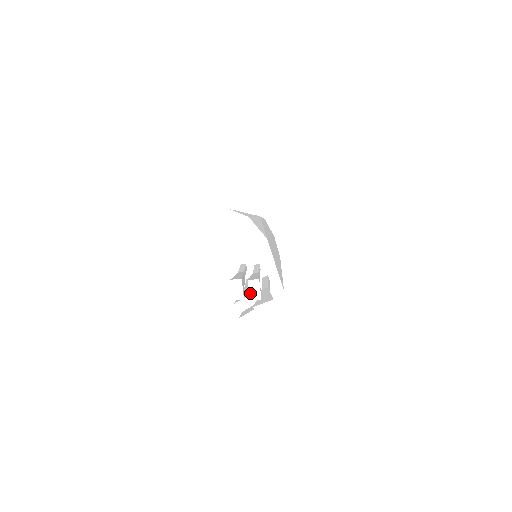
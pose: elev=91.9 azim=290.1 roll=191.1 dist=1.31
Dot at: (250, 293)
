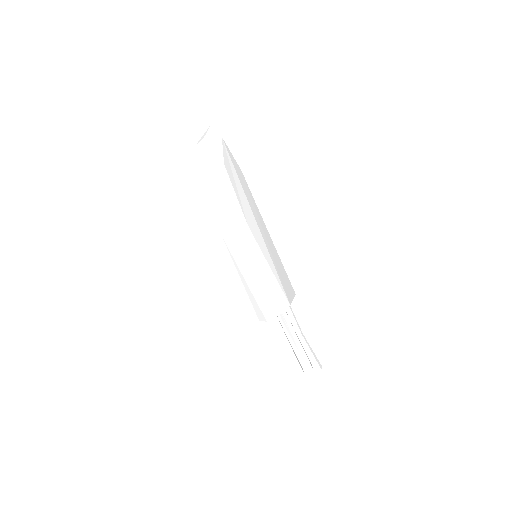
Dot at: occluded
